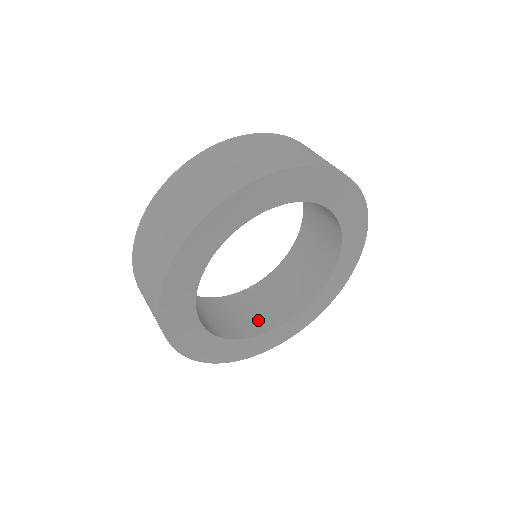
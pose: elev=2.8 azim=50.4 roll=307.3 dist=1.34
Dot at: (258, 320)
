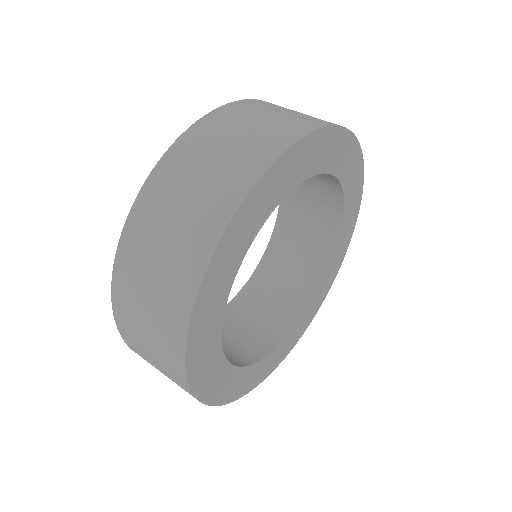
Dot at: (269, 327)
